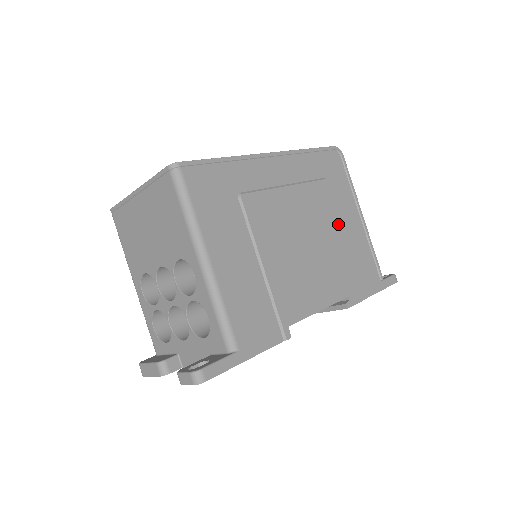
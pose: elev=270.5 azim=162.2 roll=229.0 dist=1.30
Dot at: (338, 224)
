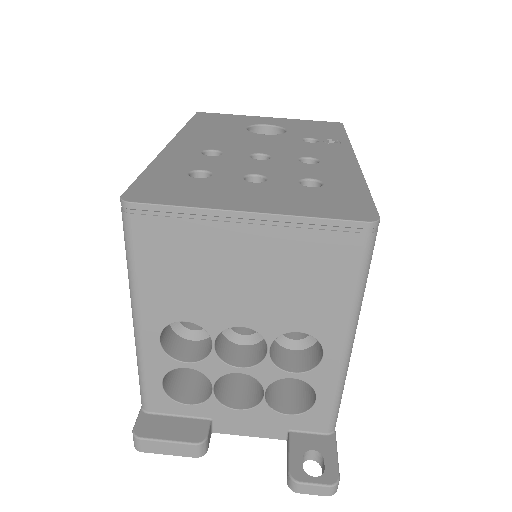
Dot at: occluded
